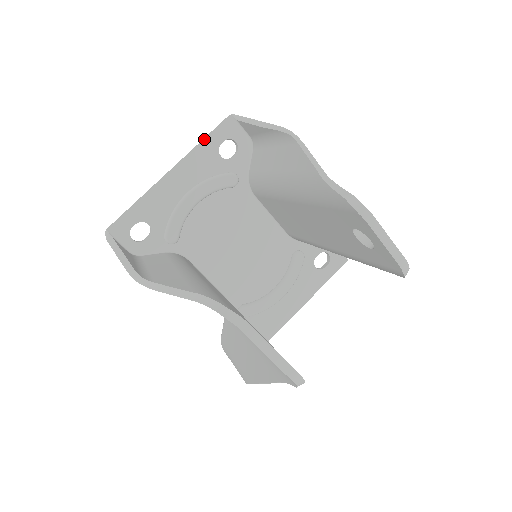
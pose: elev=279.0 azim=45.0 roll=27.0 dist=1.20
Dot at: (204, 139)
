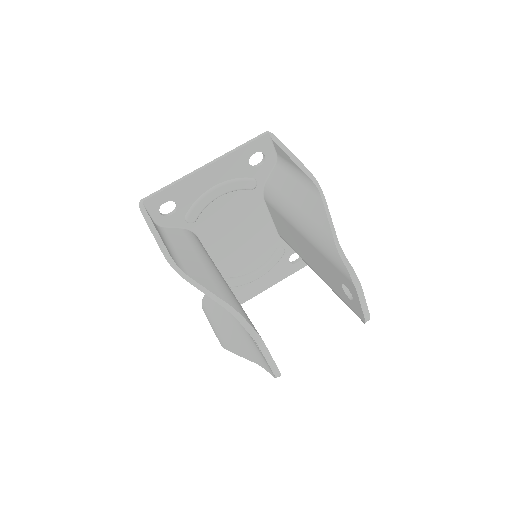
Dot at: (241, 147)
